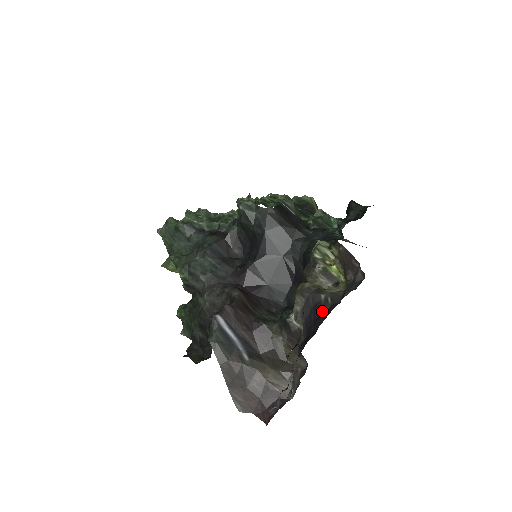
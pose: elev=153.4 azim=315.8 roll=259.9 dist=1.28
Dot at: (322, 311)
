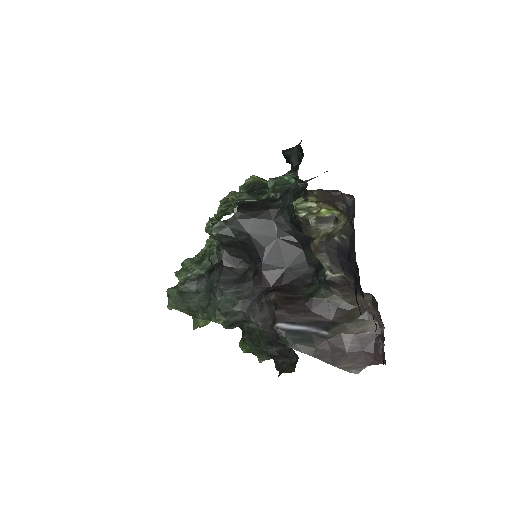
Dot at: occluded
